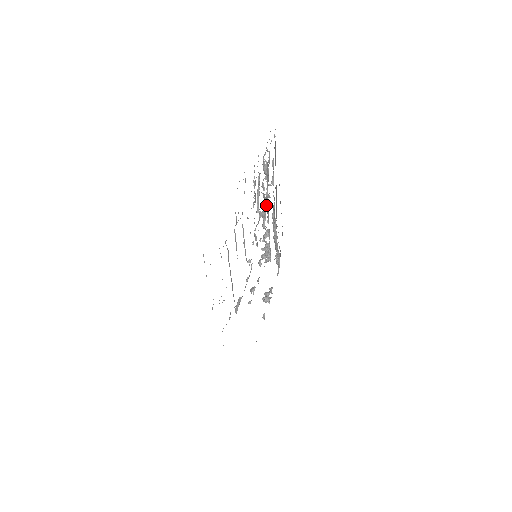
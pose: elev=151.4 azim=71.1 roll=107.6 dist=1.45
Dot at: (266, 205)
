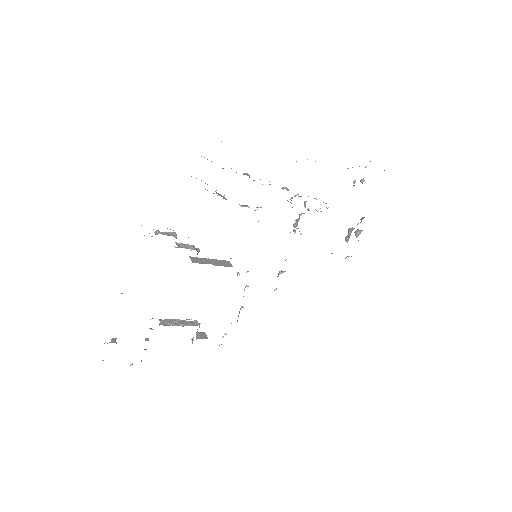
Dot at: occluded
